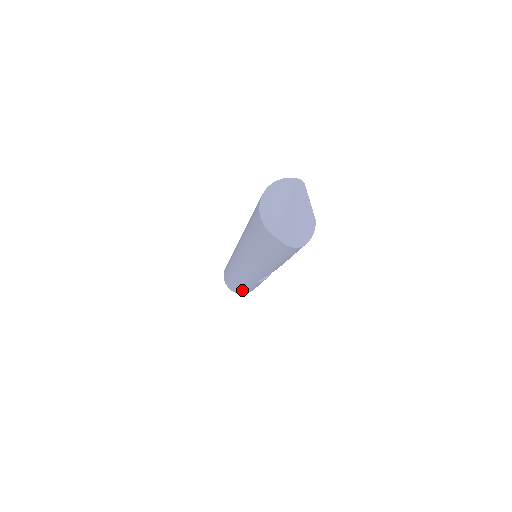
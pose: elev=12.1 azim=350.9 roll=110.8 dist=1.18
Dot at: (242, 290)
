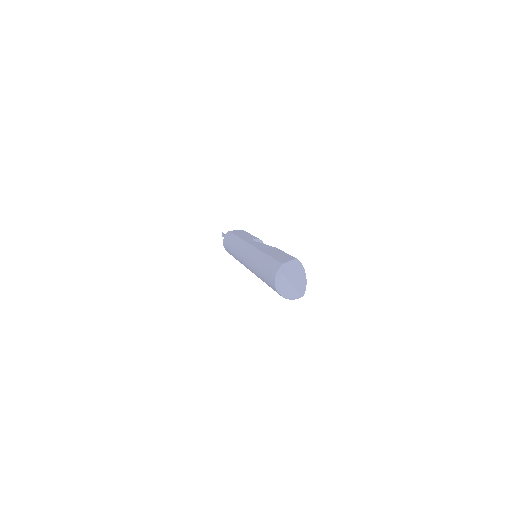
Dot at: occluded
